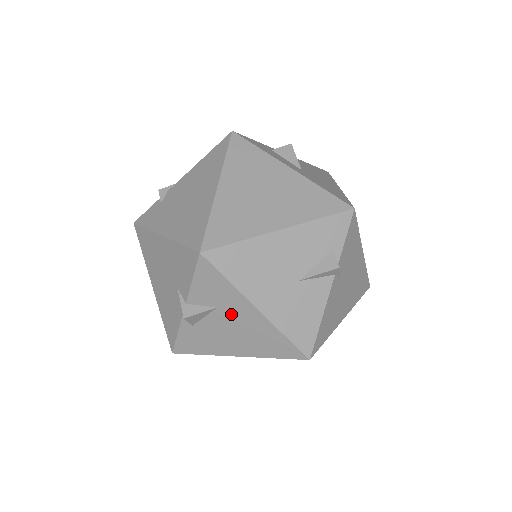
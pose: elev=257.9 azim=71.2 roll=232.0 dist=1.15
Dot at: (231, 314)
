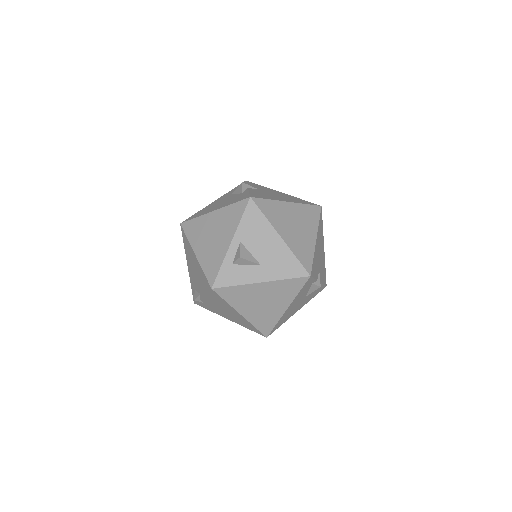
Dot at: occluded
